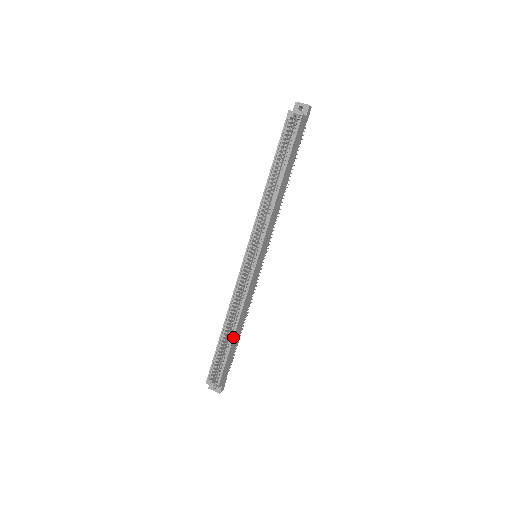
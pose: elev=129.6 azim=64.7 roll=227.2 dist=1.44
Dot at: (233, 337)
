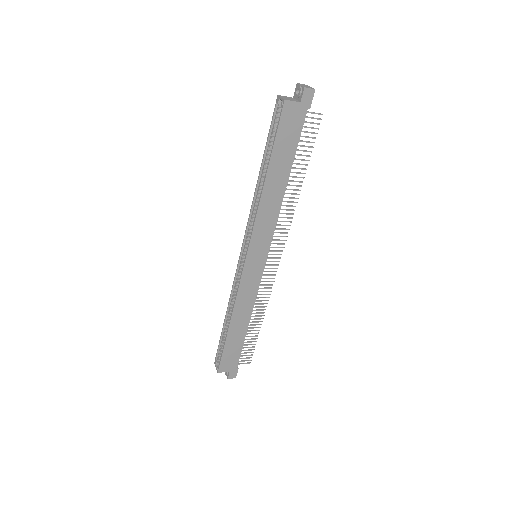
Dot at: (228, 330)
